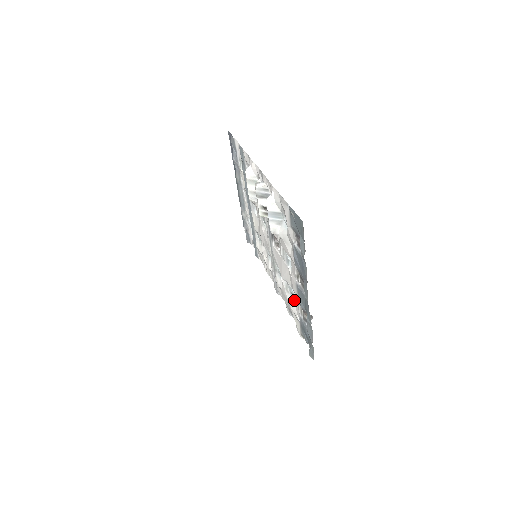
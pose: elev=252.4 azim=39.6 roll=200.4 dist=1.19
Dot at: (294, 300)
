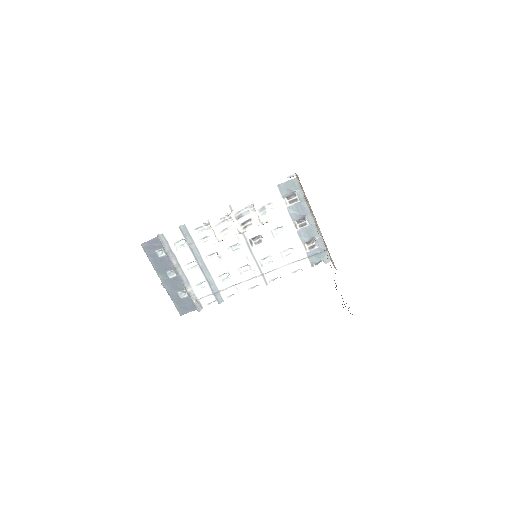
Dot at: (292, 255)
